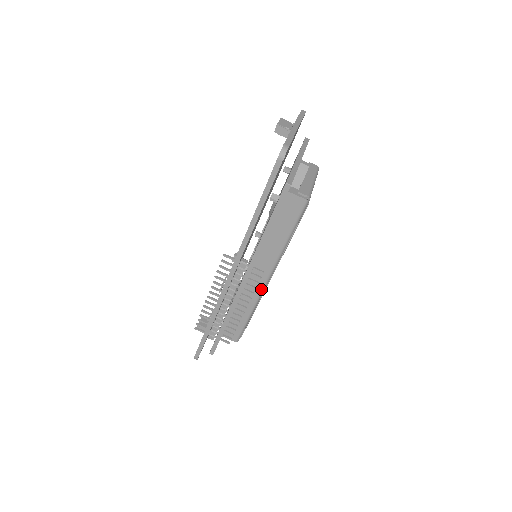
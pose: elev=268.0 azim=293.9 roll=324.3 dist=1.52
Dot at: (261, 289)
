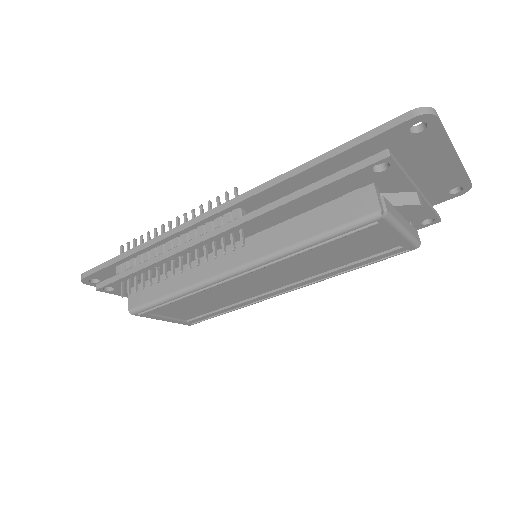
Dot at: (218, 274)
